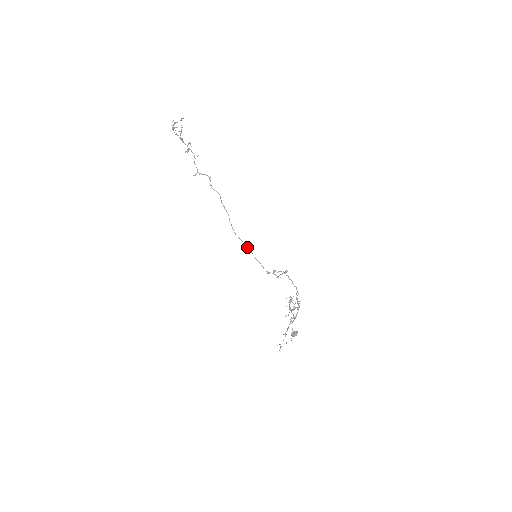
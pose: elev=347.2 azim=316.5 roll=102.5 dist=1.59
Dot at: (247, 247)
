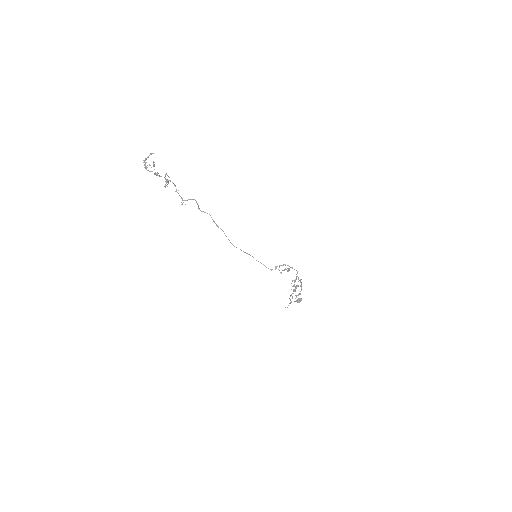
Dot at: occluded
